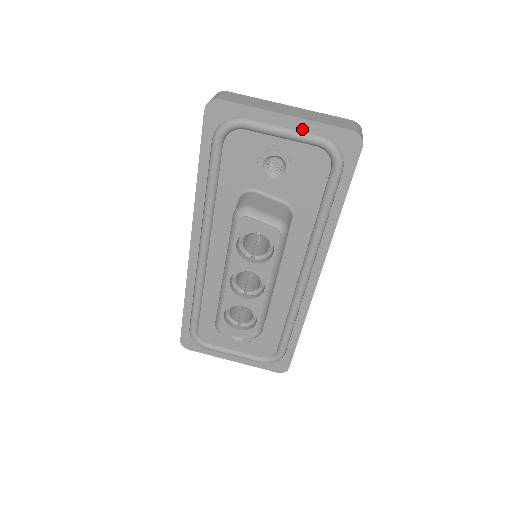
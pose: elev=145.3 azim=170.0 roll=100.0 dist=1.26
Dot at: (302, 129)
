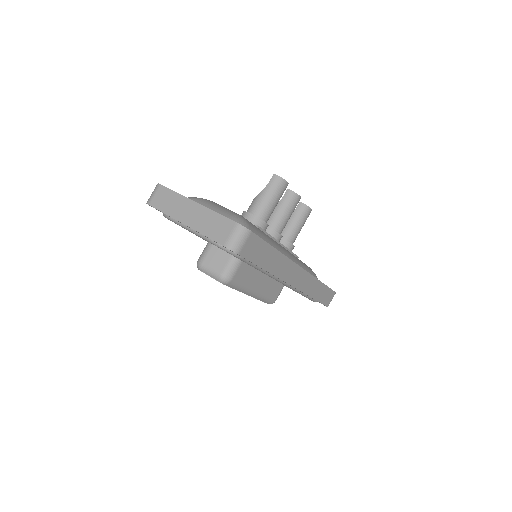
Dot at: (199, 233)
